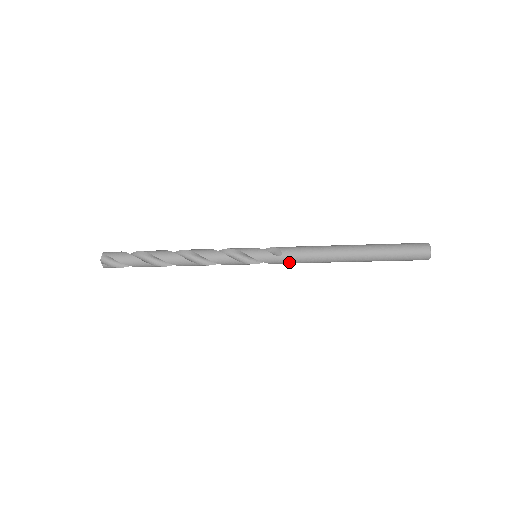
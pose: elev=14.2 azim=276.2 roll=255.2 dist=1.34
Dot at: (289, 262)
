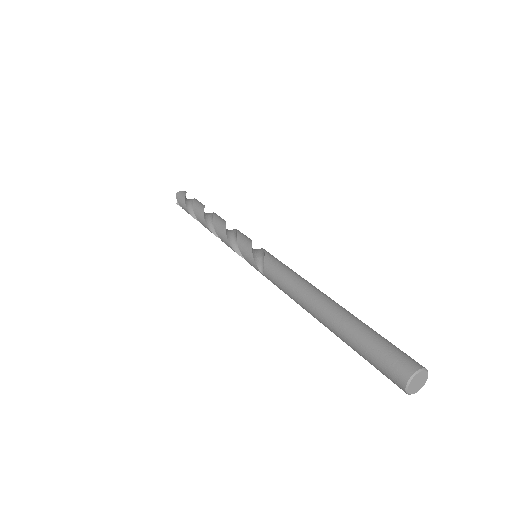
Dot at: occluded
